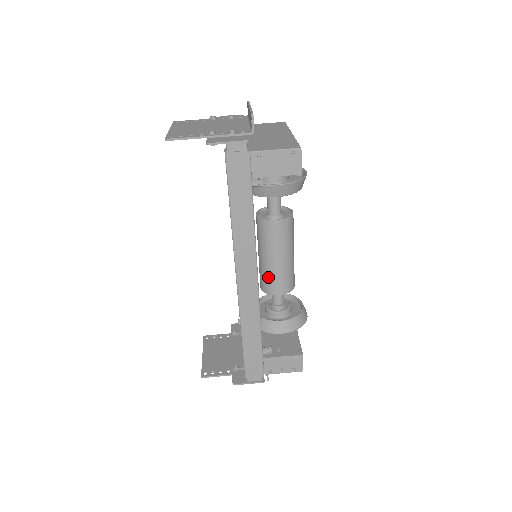
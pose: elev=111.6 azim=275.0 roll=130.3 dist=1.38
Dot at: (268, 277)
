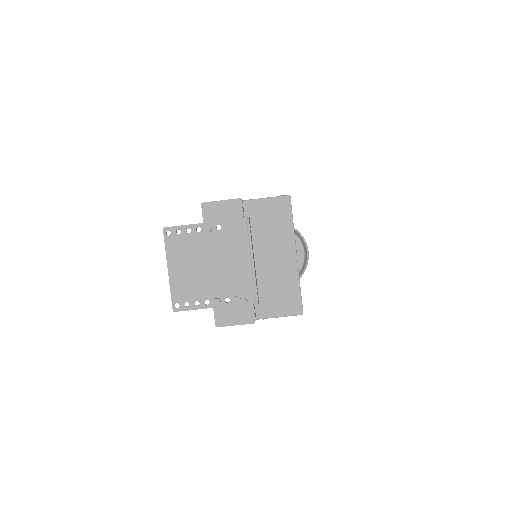
Dot at: occluded
